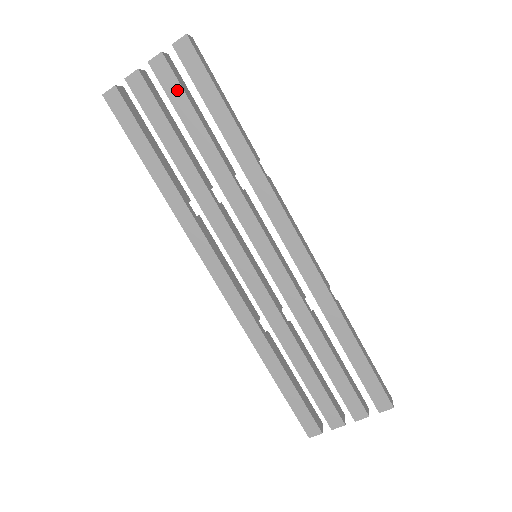
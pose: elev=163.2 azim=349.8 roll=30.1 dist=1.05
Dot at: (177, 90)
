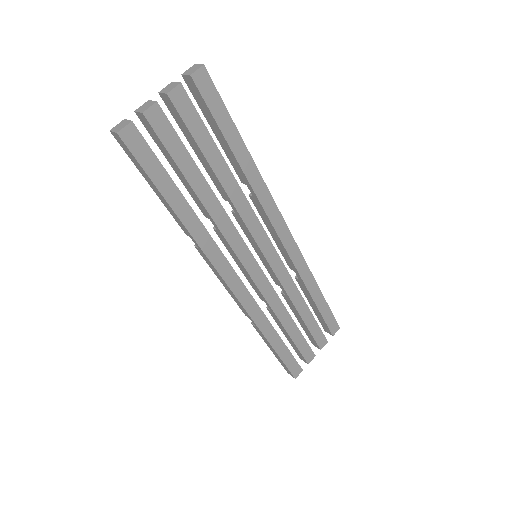
Dot at: (196, 121)
